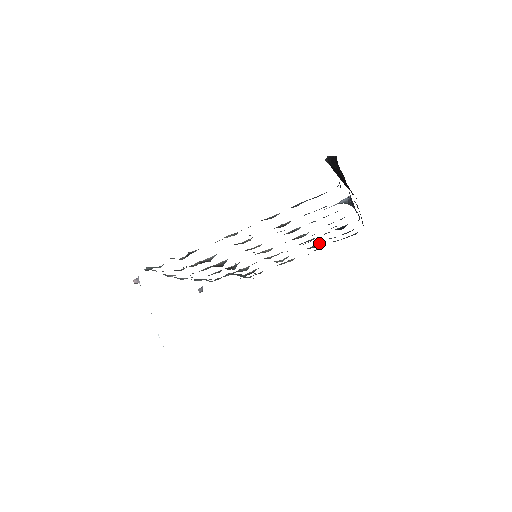
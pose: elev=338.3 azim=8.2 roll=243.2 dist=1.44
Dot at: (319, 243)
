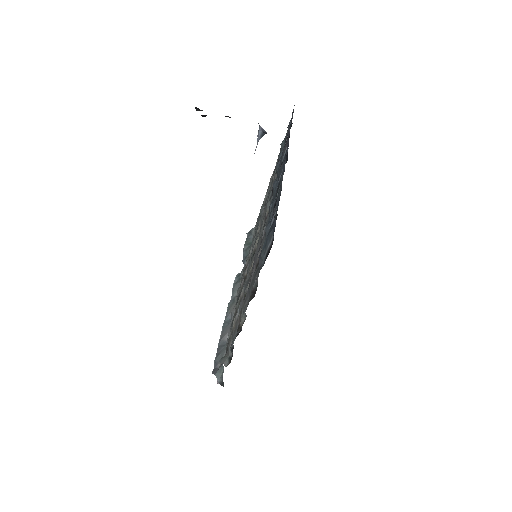
Dot at: occluded
